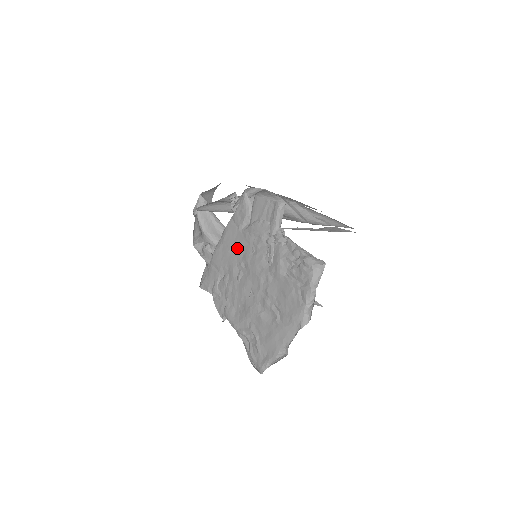
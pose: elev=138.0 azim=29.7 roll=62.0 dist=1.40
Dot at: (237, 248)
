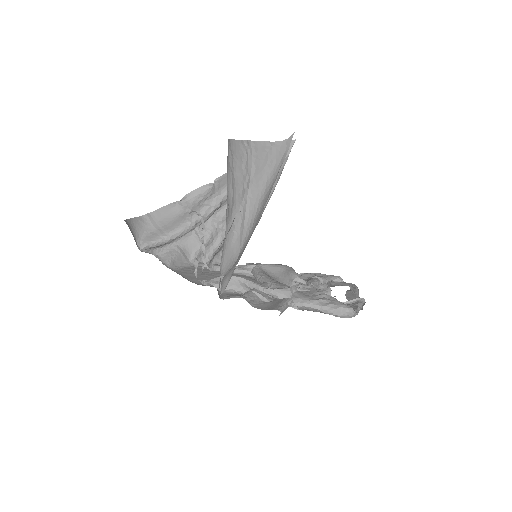
Dot at: occluded
